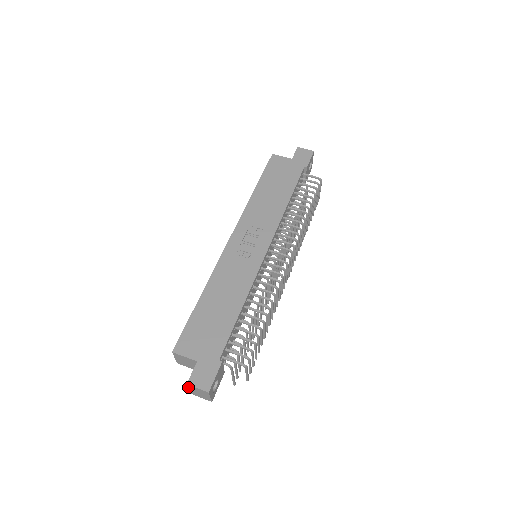
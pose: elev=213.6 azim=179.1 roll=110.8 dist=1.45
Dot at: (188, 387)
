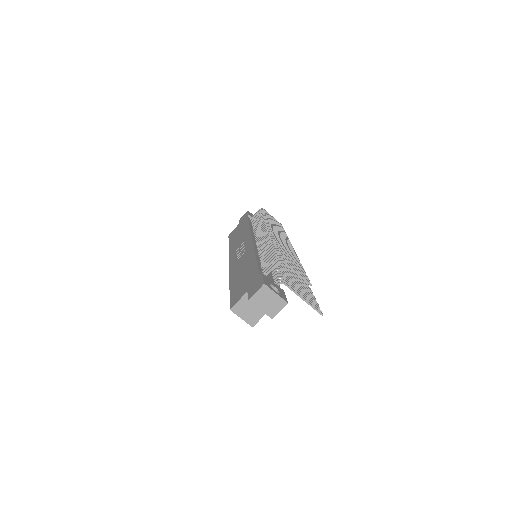
Dot at: (256, 306)
